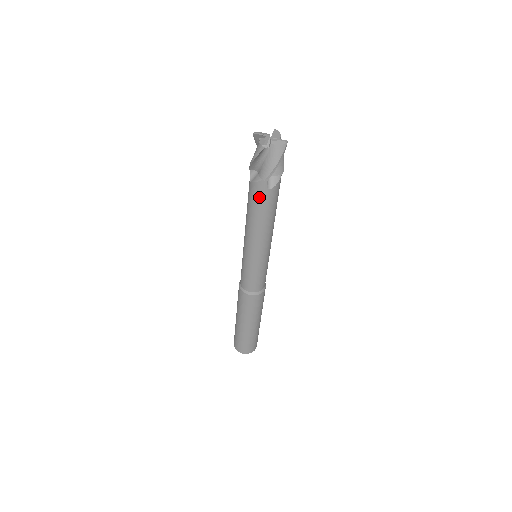
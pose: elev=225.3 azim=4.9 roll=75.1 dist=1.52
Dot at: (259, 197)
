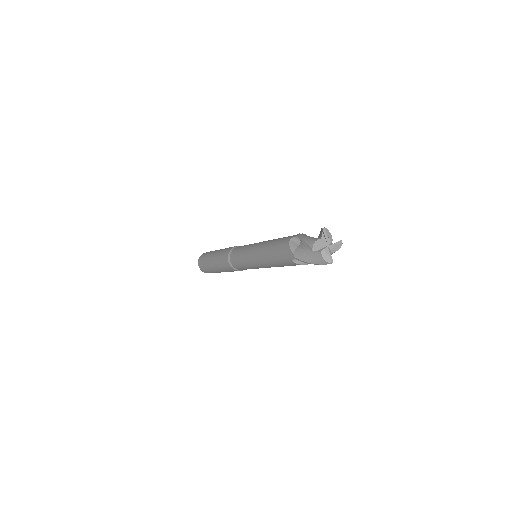
Dot at: (283, 254)
